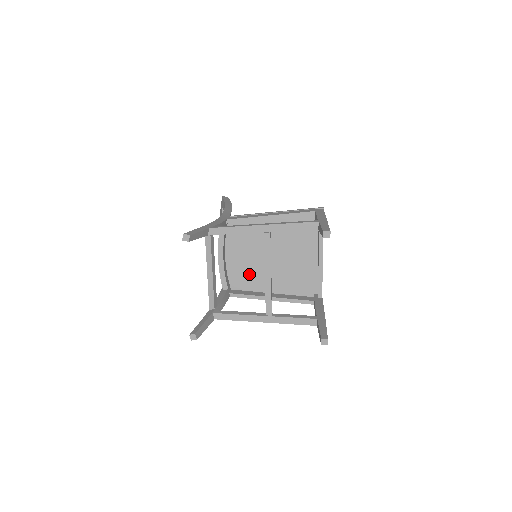
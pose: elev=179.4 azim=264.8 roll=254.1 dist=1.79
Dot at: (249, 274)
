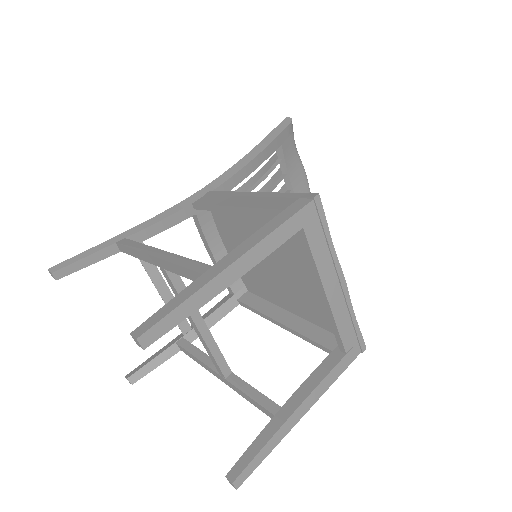
Dot at: (258, 278)
